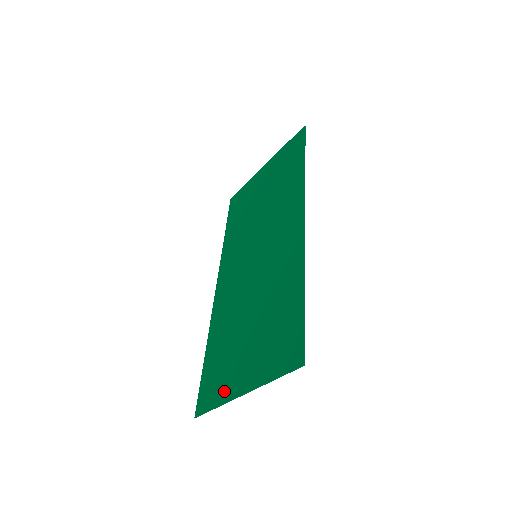
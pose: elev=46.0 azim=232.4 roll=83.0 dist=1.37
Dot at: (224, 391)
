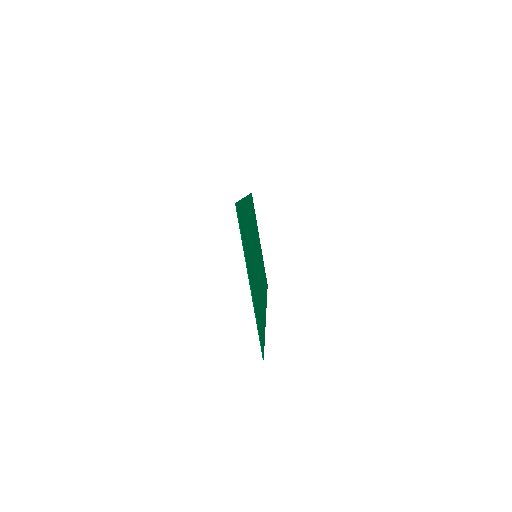
Dot at: occluded
